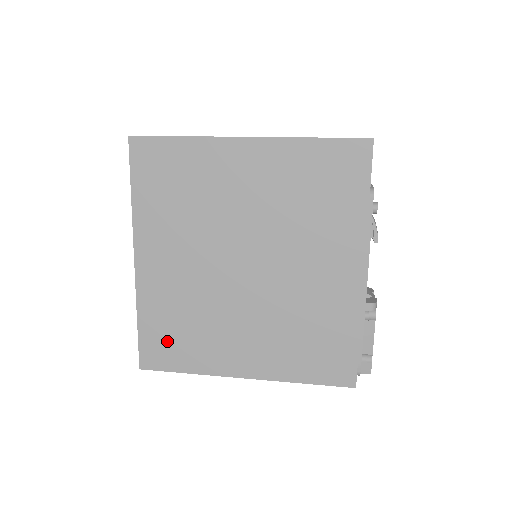
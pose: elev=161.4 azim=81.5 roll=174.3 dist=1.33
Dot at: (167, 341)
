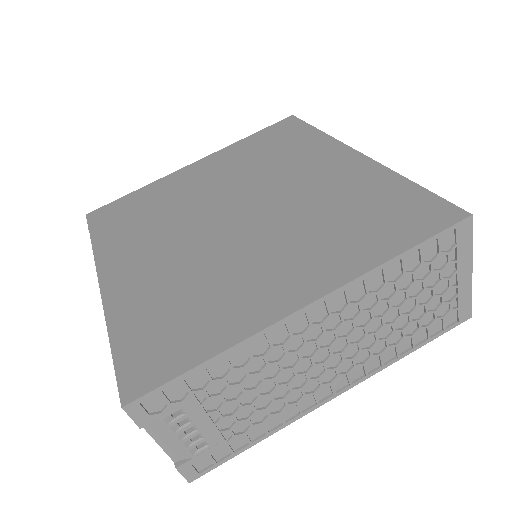
Dot at: occluded
